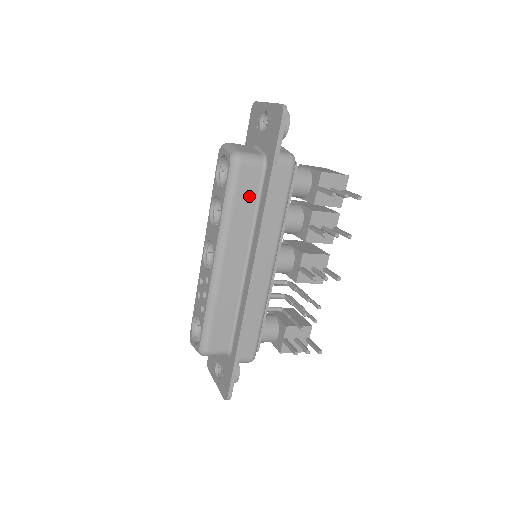
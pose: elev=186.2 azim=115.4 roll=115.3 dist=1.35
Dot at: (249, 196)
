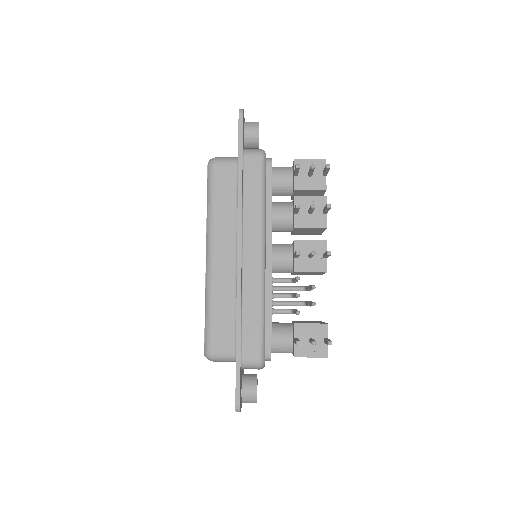
Dot at: (228, 191)
